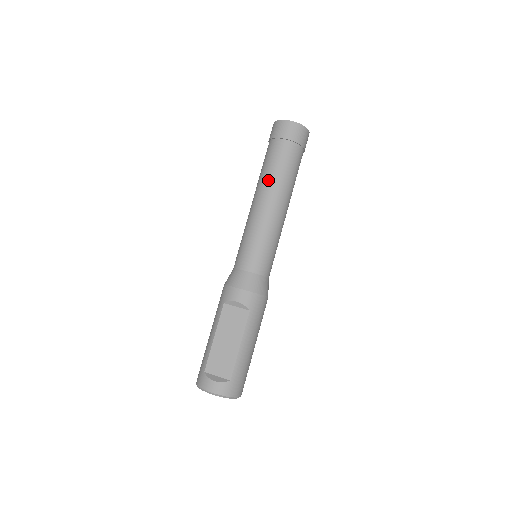
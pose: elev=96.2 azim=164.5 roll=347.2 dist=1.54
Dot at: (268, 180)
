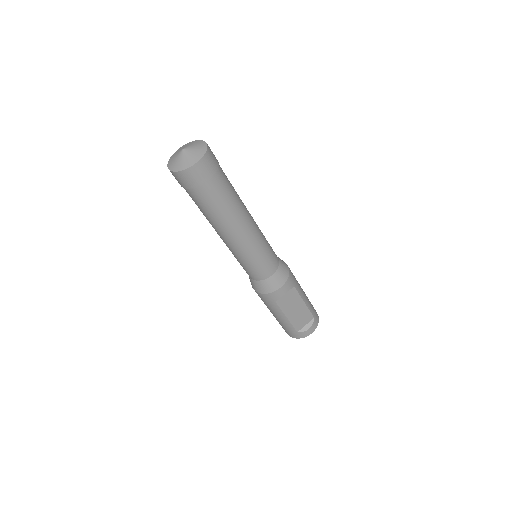
Dot at: (228, 219)
